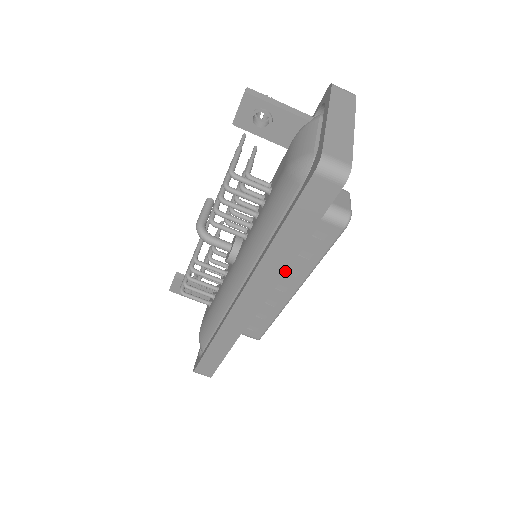
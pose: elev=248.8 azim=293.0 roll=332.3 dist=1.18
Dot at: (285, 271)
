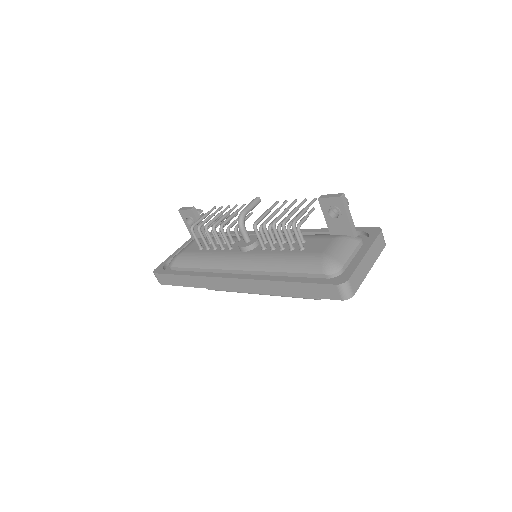
Dot at: occluded
